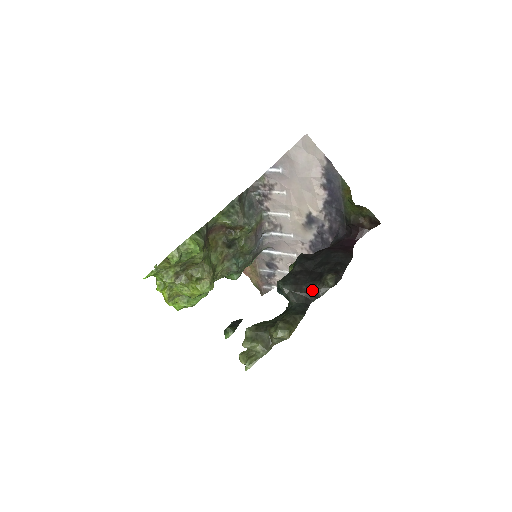
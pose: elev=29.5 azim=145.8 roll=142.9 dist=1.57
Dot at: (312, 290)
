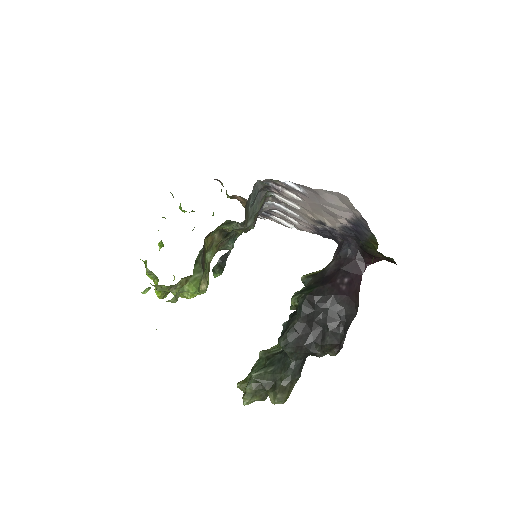
Dot at: (312, 352)
